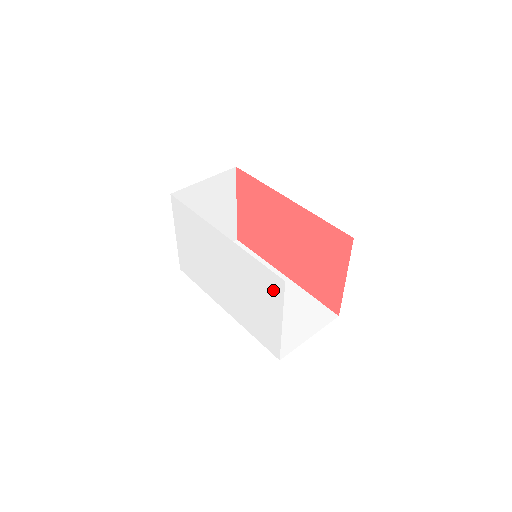
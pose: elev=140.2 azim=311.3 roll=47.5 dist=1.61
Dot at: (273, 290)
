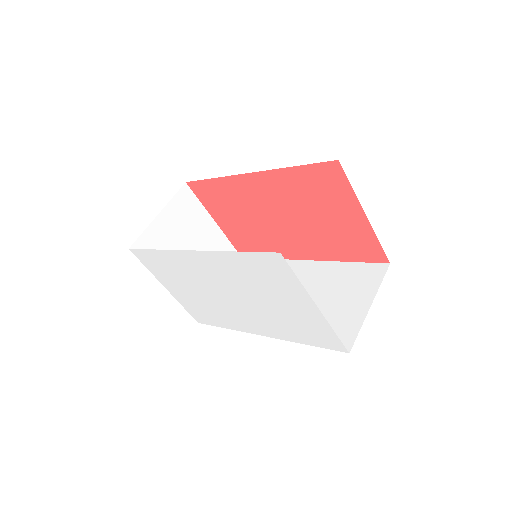
Dot at: (279, 274)
